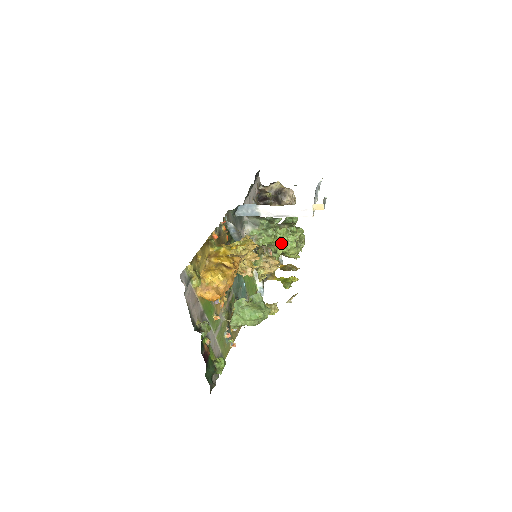
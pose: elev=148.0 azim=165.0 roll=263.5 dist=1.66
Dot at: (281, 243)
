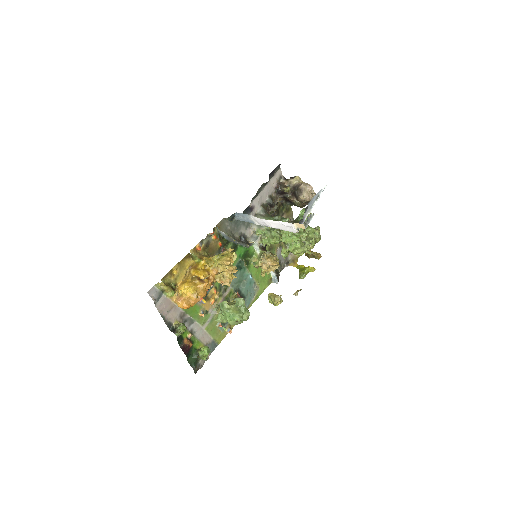
Dot at: (286, 243)
